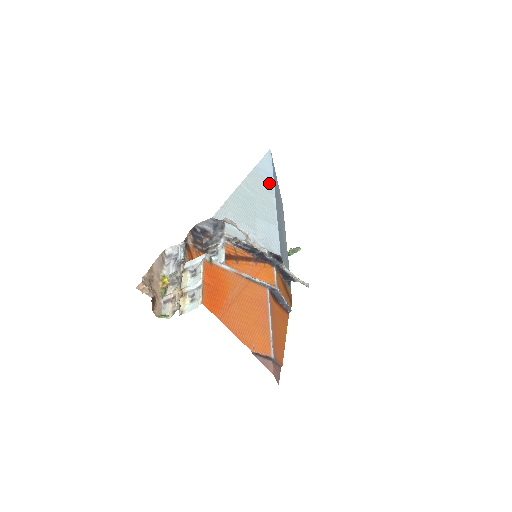
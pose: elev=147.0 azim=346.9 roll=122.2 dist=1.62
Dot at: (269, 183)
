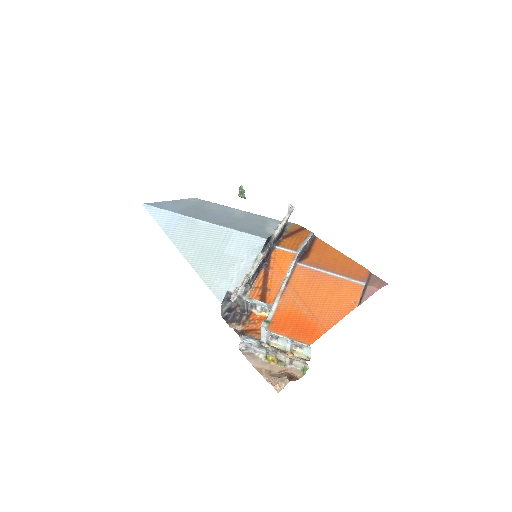
Dot at: (184, 222)
